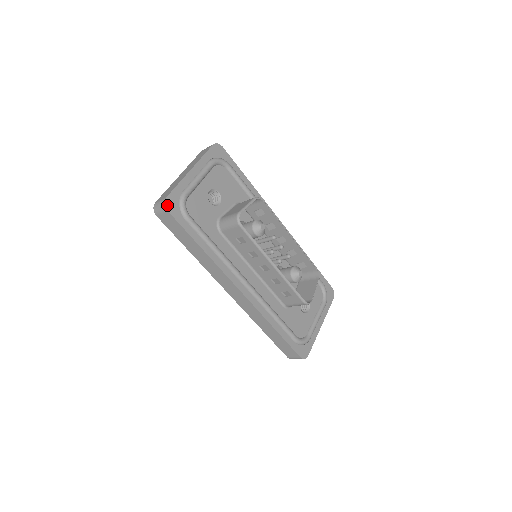
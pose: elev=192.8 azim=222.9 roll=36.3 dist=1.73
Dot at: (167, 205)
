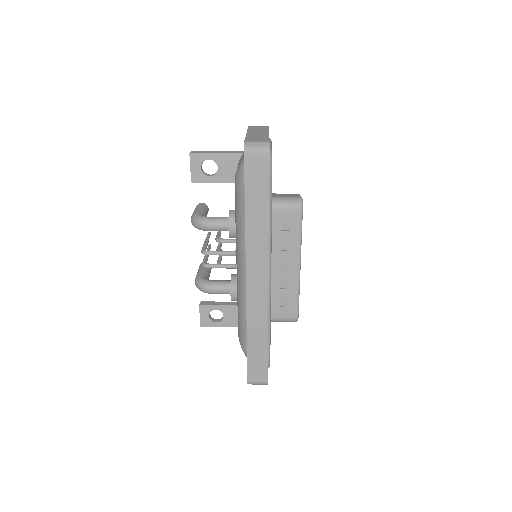
Dot at: (269, 149)
